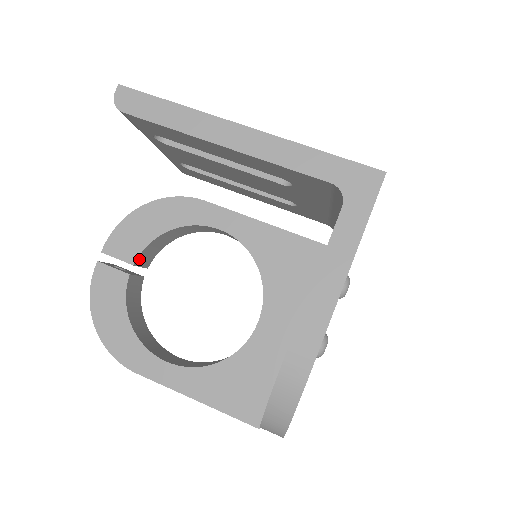
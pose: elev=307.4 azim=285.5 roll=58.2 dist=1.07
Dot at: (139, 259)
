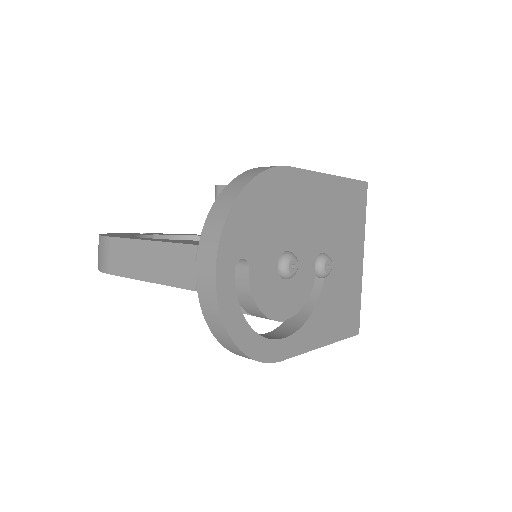
Dot at: occluded
